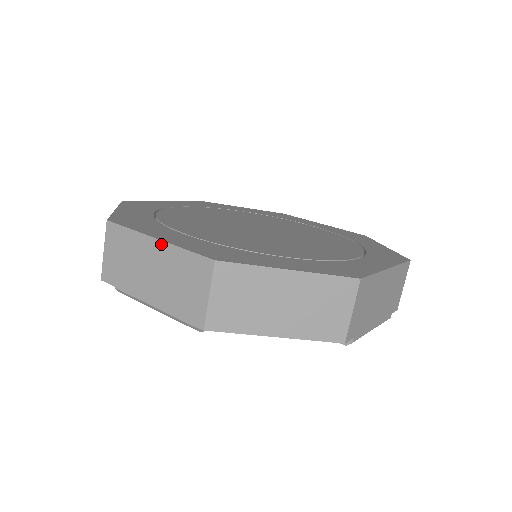
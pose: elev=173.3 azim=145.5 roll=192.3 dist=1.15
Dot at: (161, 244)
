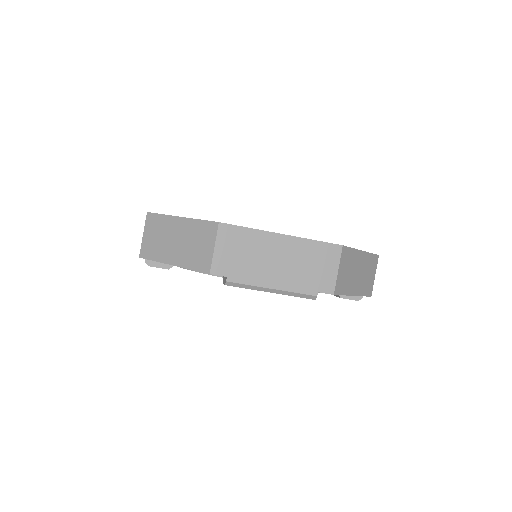
Dot at: occluded
